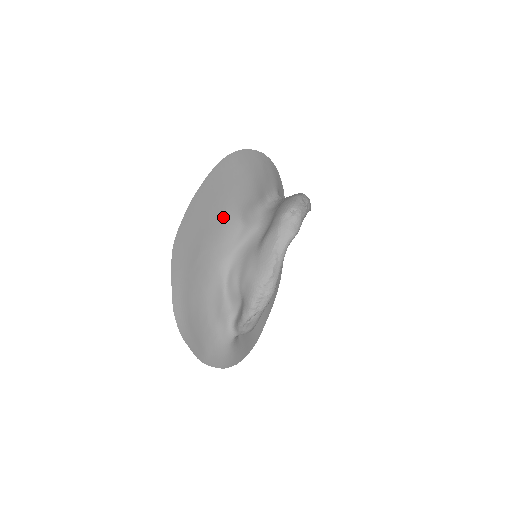
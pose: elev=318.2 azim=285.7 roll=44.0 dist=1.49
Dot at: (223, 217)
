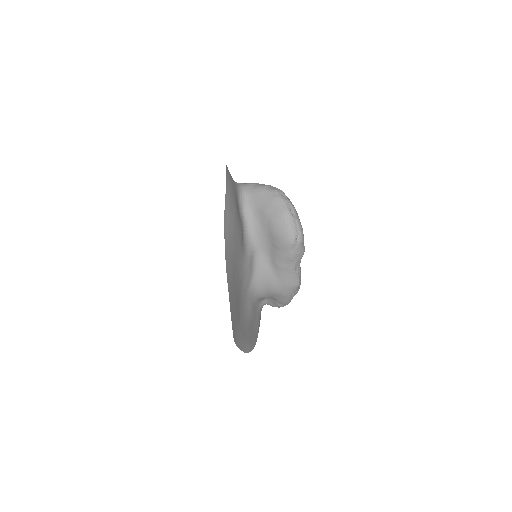
Dot at: (239, 278)
